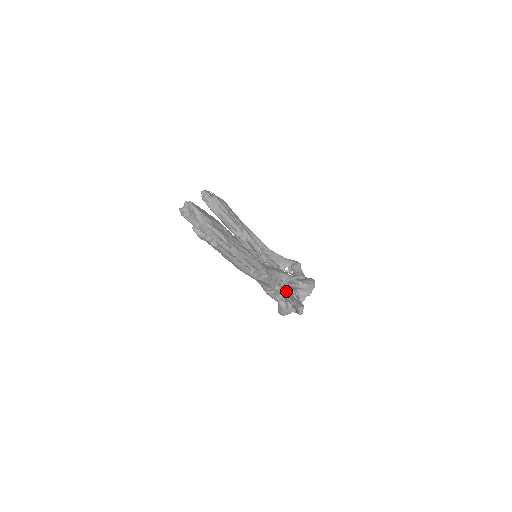
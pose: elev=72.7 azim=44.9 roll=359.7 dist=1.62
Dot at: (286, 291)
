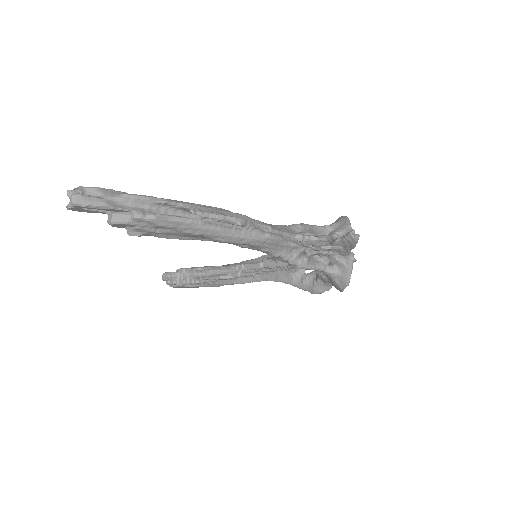
Dot at: occluded
